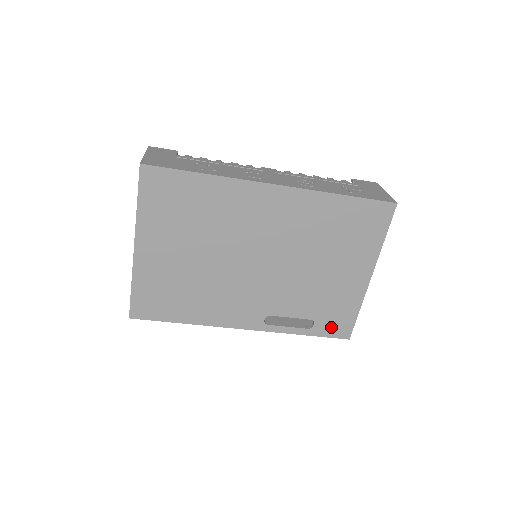
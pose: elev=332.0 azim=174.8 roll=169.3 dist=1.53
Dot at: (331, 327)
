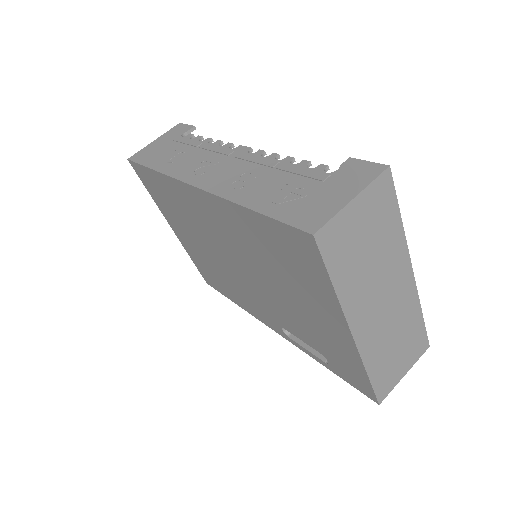
Dot at: (348, 375)
